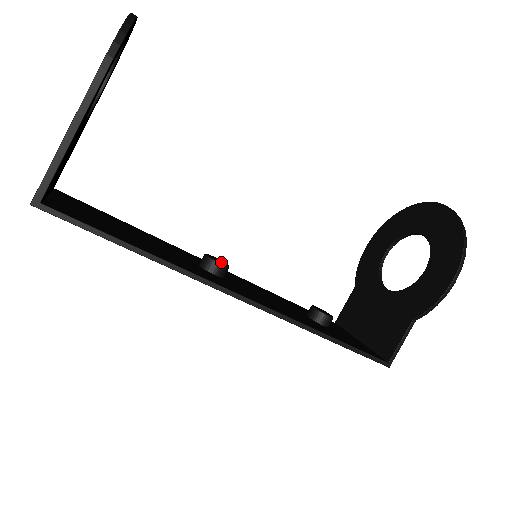
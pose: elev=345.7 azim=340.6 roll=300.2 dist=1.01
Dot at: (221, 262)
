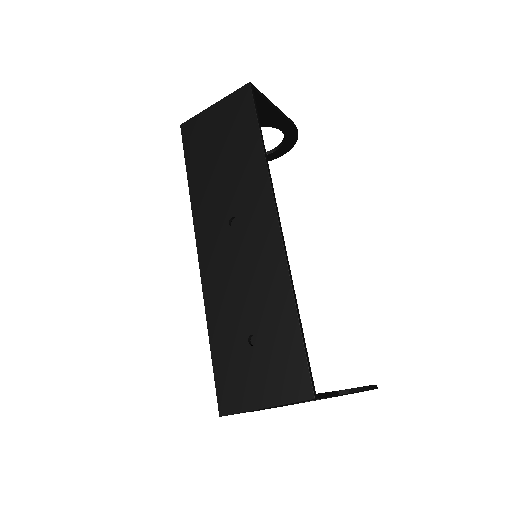
Dot at: occluded
